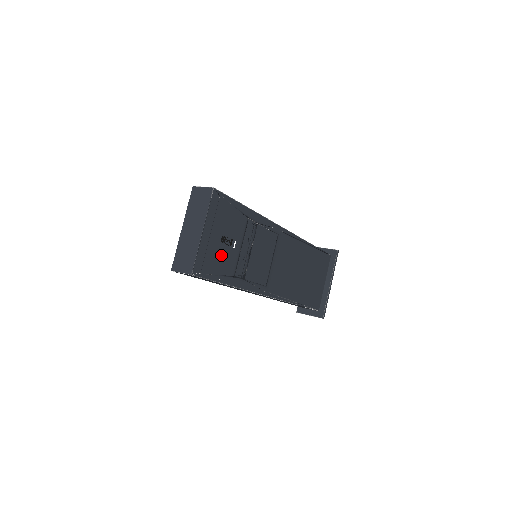
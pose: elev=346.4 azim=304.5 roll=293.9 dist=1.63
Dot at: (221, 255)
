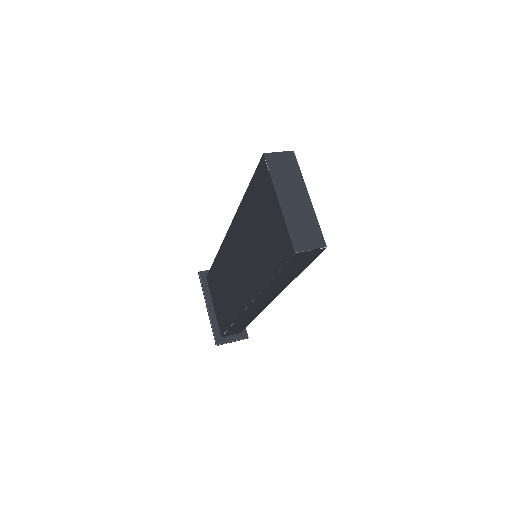
Dot at: occluded
